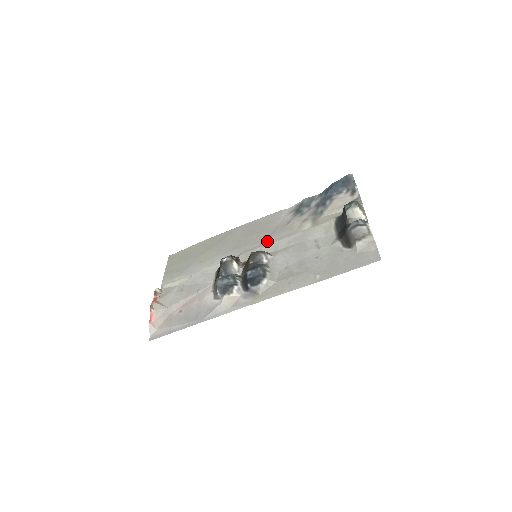
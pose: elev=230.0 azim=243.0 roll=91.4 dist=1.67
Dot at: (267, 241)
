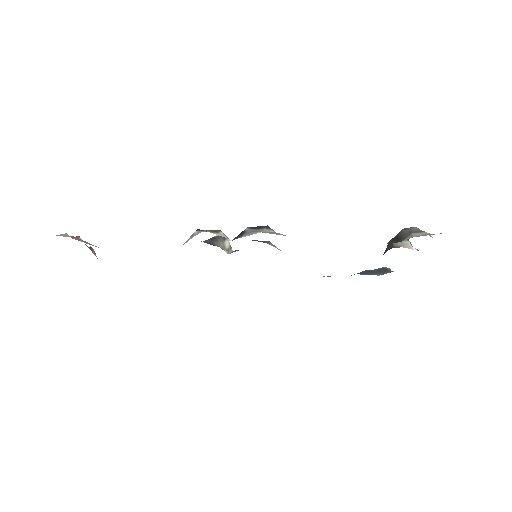
Dot at: occluded
